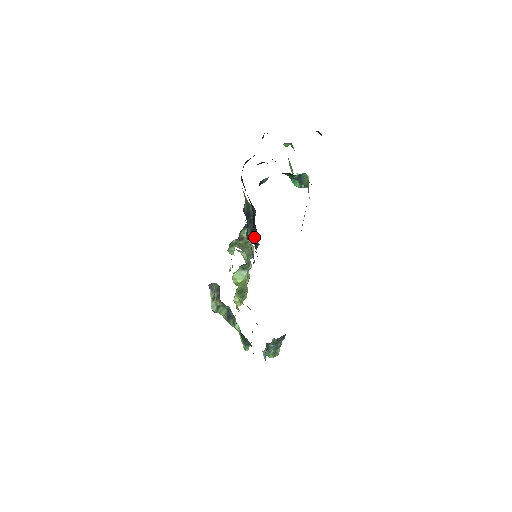
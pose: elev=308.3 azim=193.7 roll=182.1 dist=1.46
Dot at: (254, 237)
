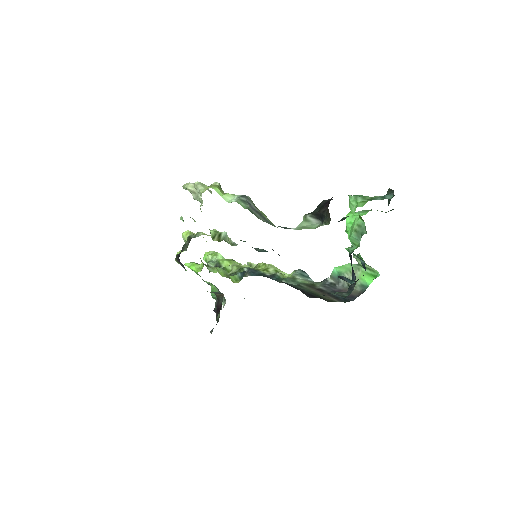
Dot at: occluded
